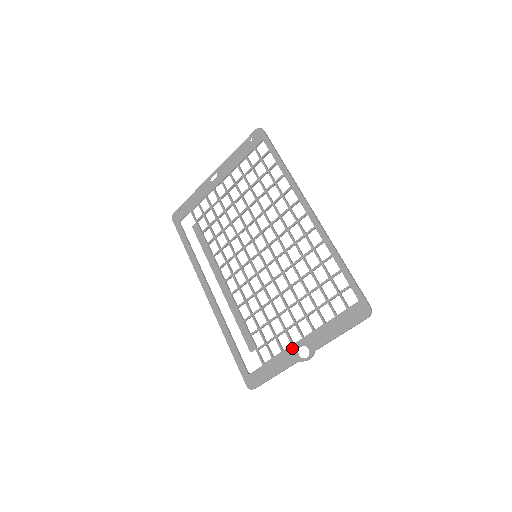
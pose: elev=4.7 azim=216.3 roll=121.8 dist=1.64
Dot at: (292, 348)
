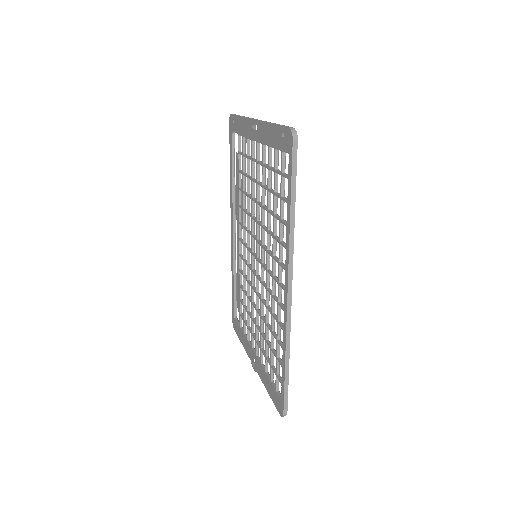
Dot at: (250, 349)
